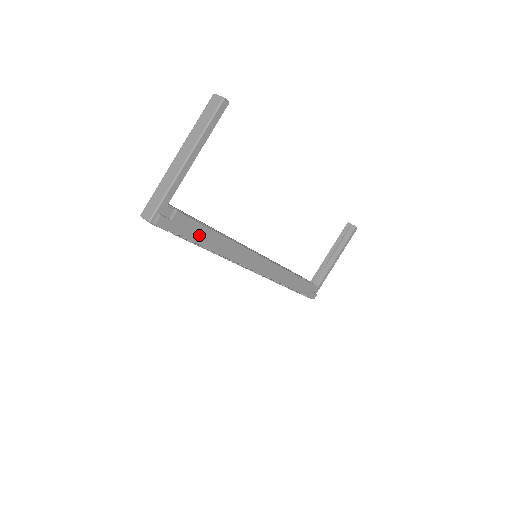
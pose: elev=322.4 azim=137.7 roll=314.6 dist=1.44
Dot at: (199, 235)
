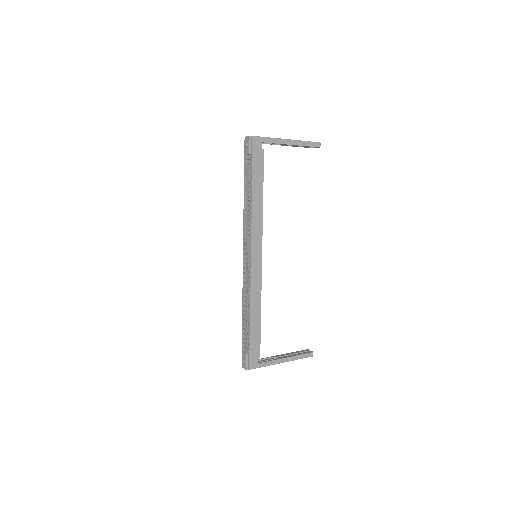
Dot at: (257, 178)
